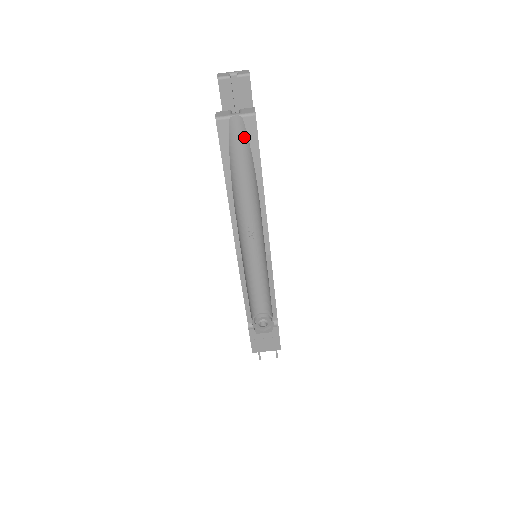
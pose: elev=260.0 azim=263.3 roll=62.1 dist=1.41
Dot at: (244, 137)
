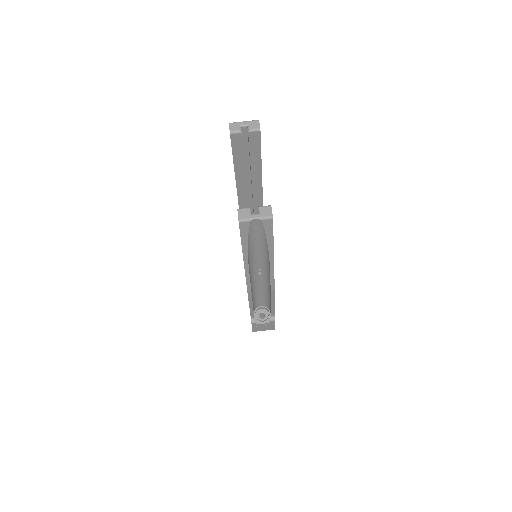
Dot at: (261, 229)
